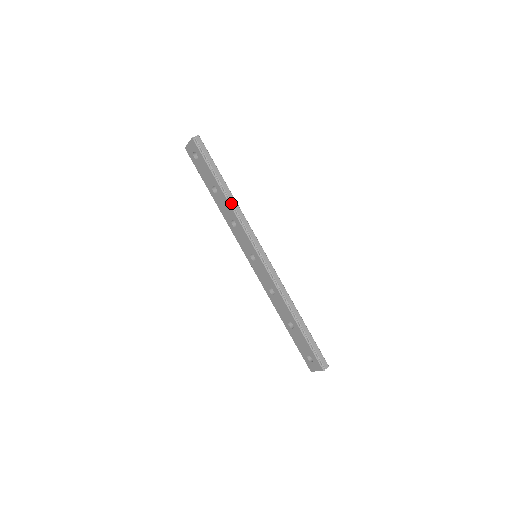
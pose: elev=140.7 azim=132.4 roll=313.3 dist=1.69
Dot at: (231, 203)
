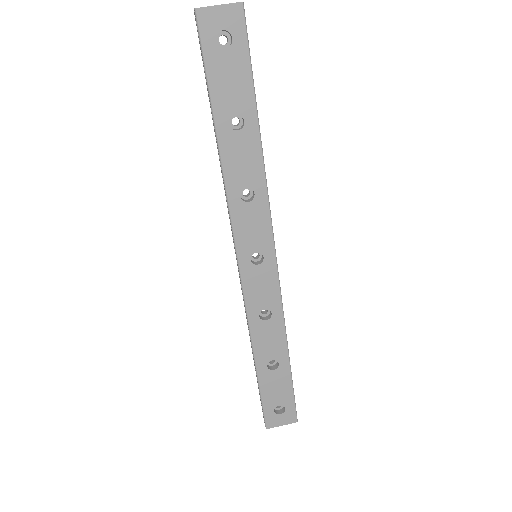
Dot at: (261, 157)
